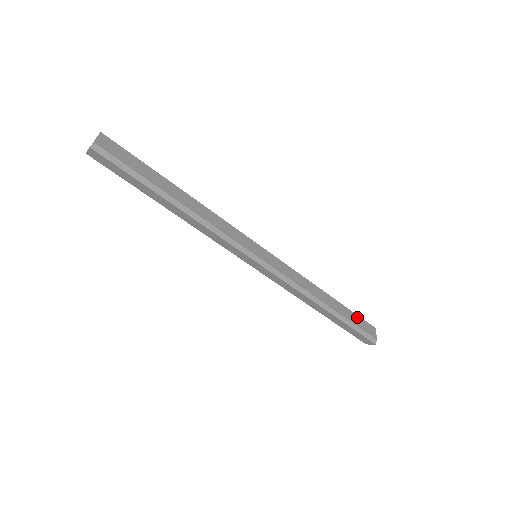
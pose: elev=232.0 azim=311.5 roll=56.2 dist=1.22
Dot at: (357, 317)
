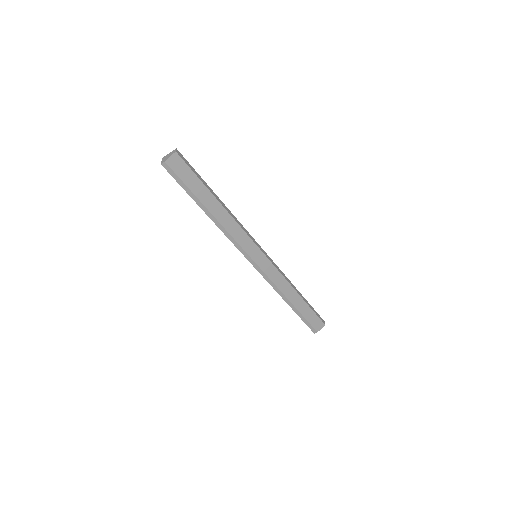
Dot at: (314, 315)
